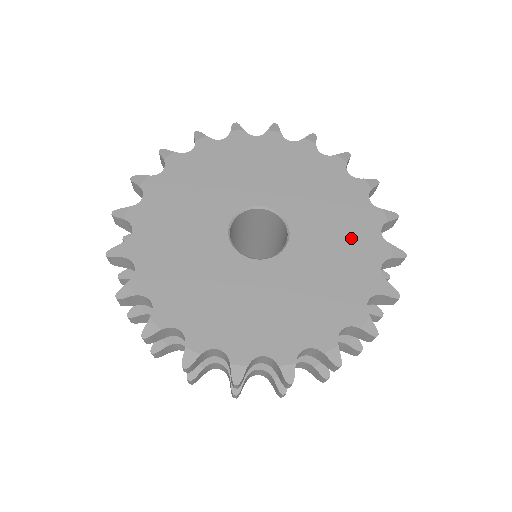
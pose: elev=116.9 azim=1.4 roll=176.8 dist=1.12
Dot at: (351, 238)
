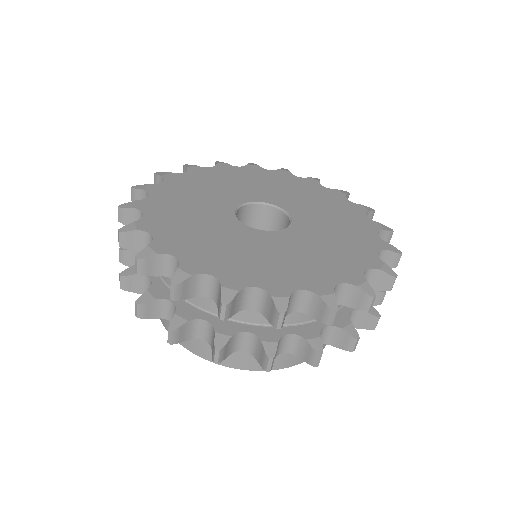
Dot at: (312, 265)
